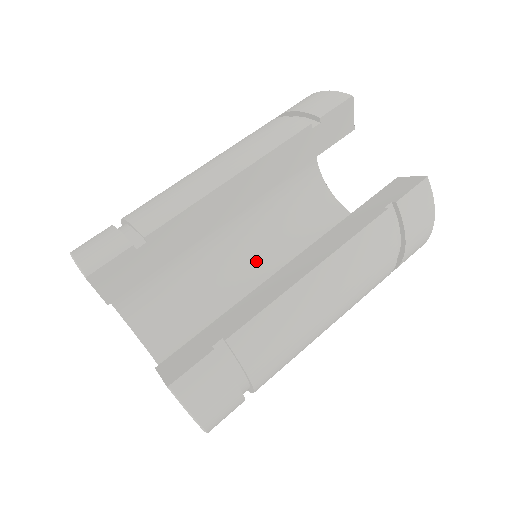
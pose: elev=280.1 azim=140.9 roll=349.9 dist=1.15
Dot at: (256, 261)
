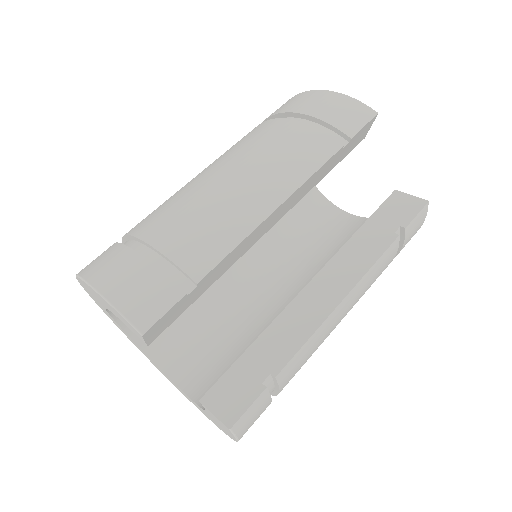
Dot at: occluded
